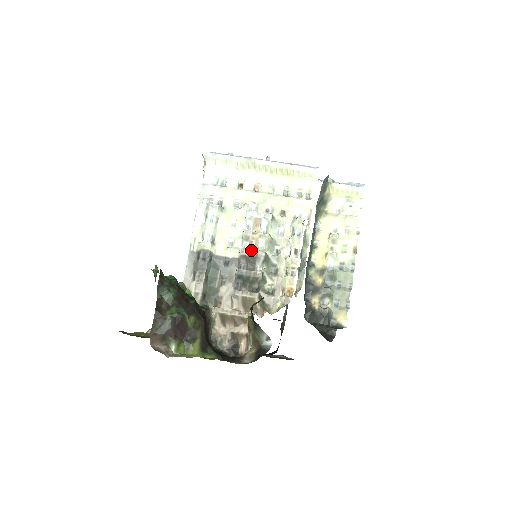
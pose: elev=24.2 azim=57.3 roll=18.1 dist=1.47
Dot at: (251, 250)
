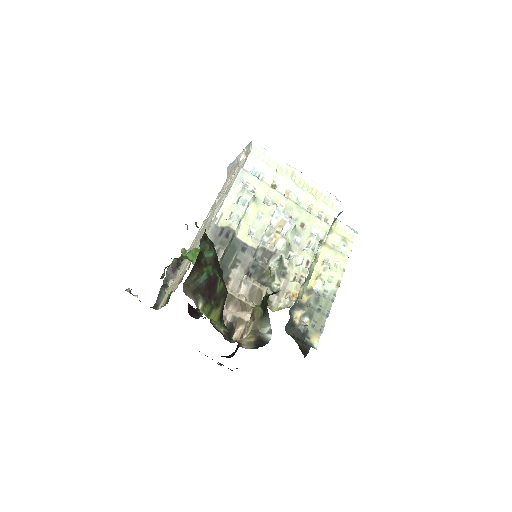
Dot at: (271, 246)
